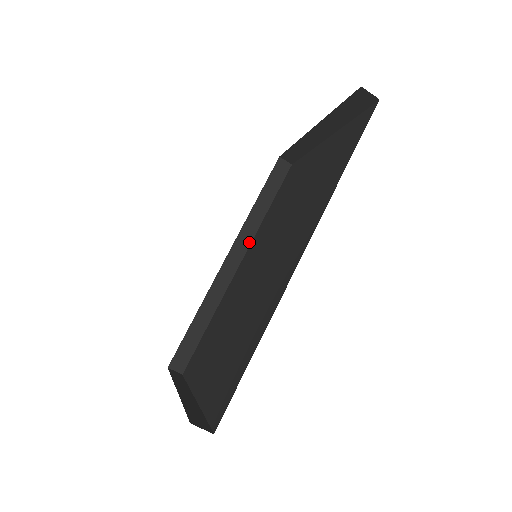
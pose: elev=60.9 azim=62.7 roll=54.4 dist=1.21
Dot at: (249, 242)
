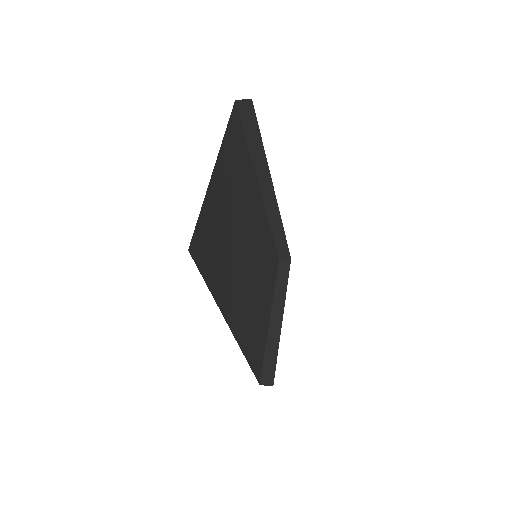
Dot at: (269, 177)
